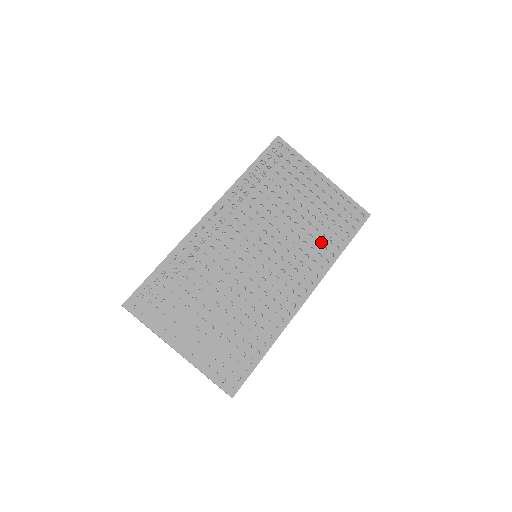
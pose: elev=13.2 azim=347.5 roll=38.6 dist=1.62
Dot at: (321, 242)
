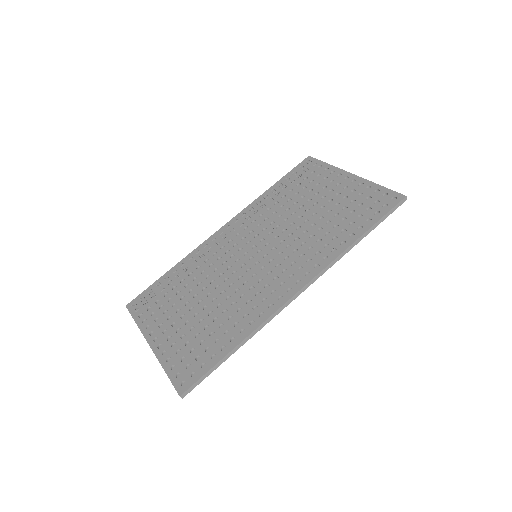
Dot at: (332, 233)
